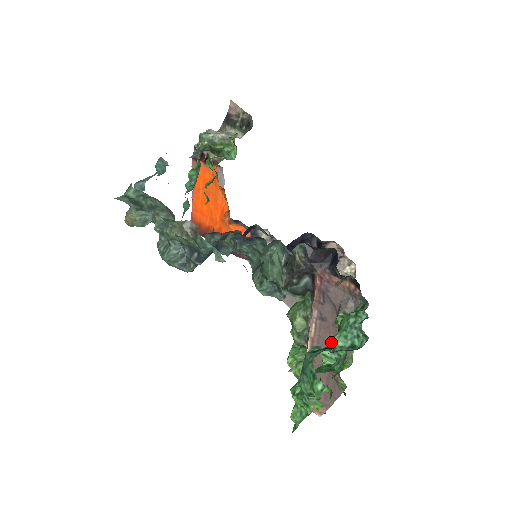
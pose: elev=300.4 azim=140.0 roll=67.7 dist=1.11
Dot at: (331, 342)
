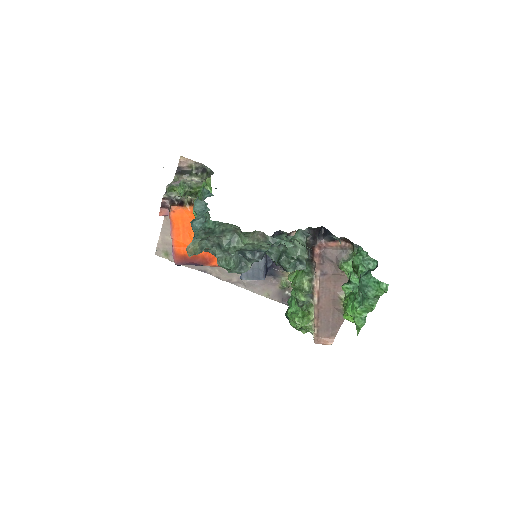
Dot at: (332, 287)
